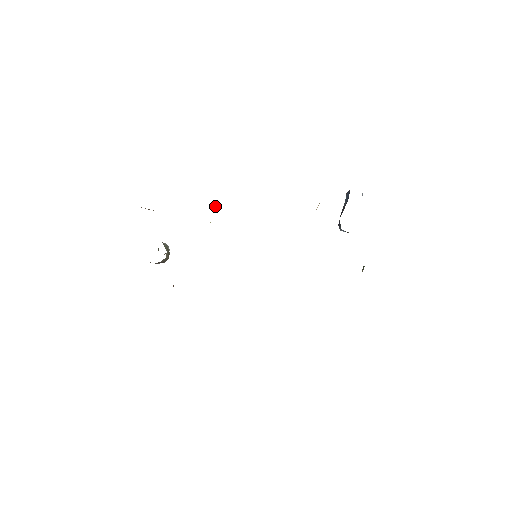
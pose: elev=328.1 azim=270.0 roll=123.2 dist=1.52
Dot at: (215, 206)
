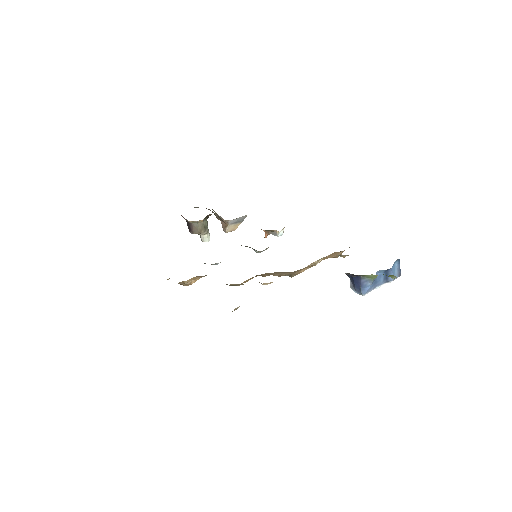
Dot at: (266, 234)
